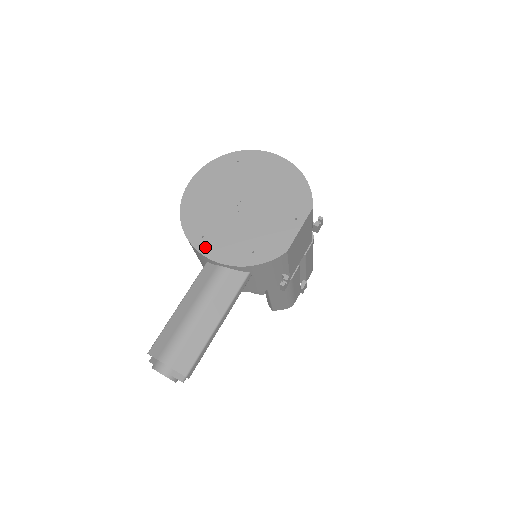
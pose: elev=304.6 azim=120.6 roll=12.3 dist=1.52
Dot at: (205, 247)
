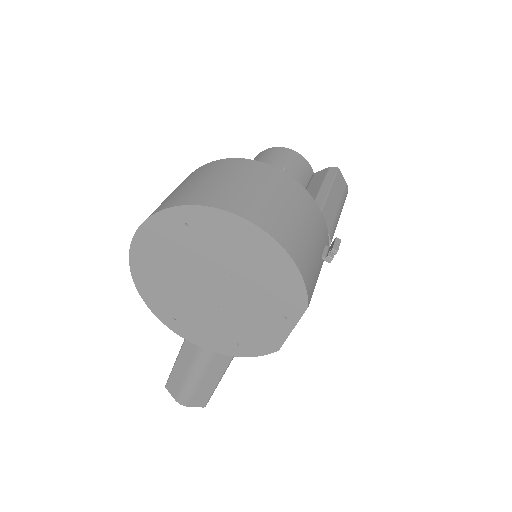
Dot at: (181, 330)
